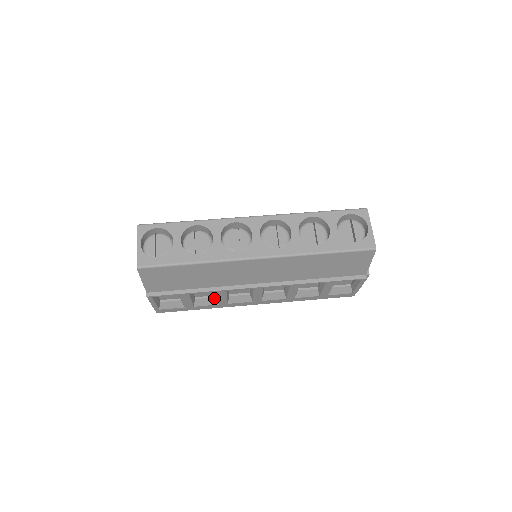
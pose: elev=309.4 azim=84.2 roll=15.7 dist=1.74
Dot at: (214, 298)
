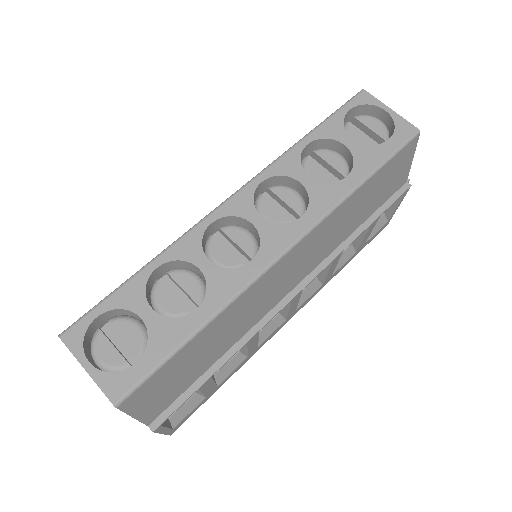
Dot at: (237, 354)
